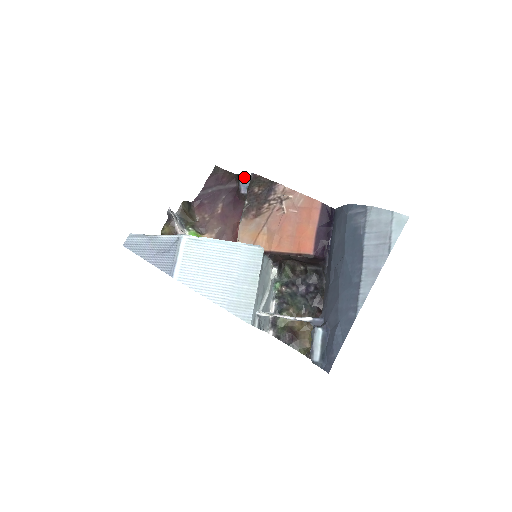
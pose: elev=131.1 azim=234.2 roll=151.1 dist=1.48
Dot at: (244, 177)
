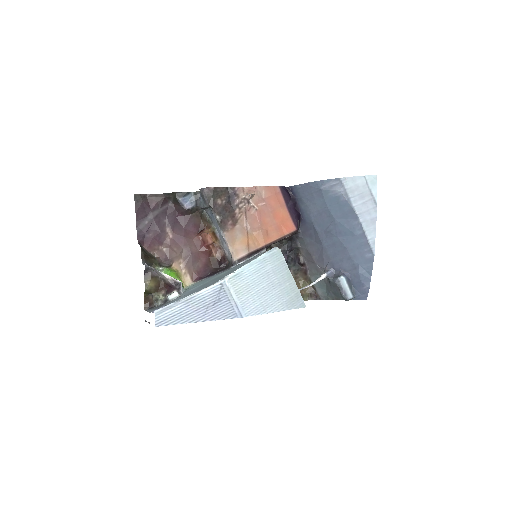
Dot at: (181, 193)
